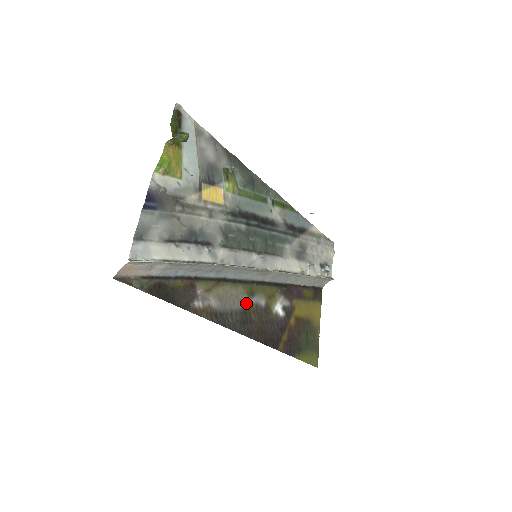
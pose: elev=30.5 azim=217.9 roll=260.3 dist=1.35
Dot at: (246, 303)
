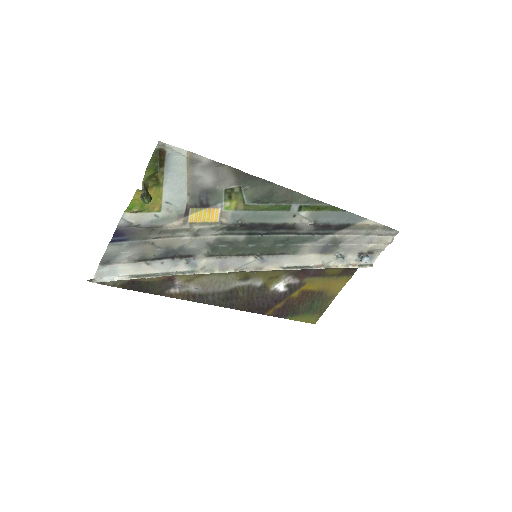
Dot at: (235, 285)
